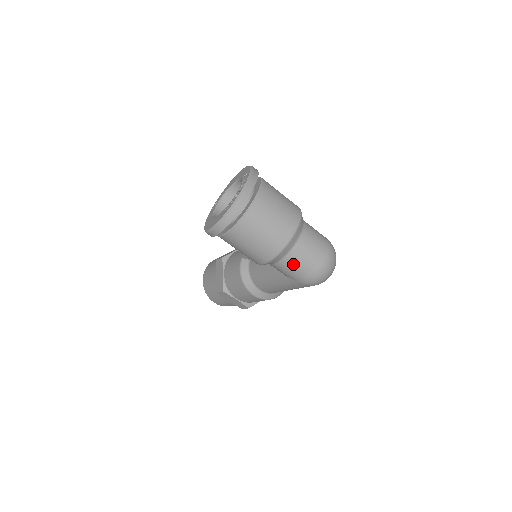
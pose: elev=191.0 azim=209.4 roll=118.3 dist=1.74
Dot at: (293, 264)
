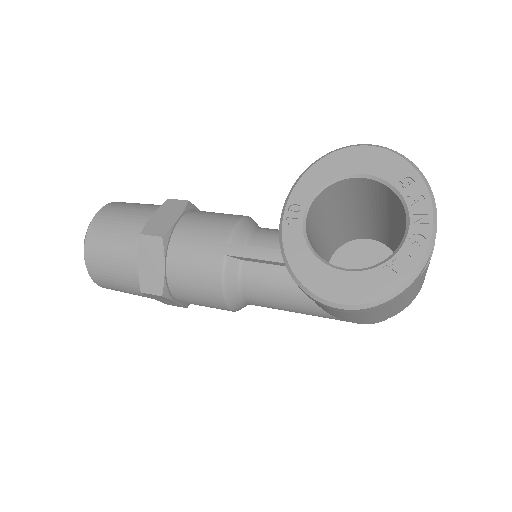
Dot at: occluded
